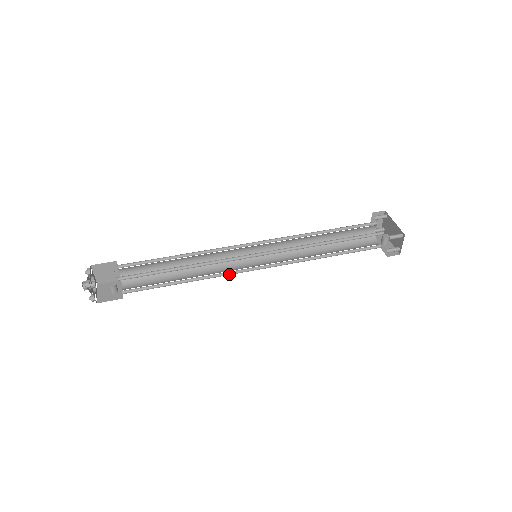
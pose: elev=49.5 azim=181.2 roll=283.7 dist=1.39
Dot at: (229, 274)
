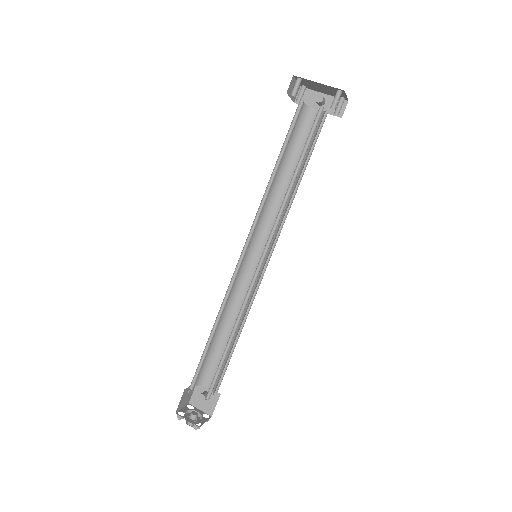
Dot at: (256, 290)
